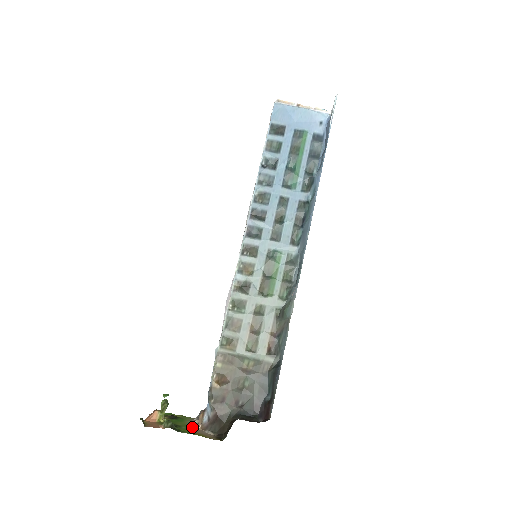
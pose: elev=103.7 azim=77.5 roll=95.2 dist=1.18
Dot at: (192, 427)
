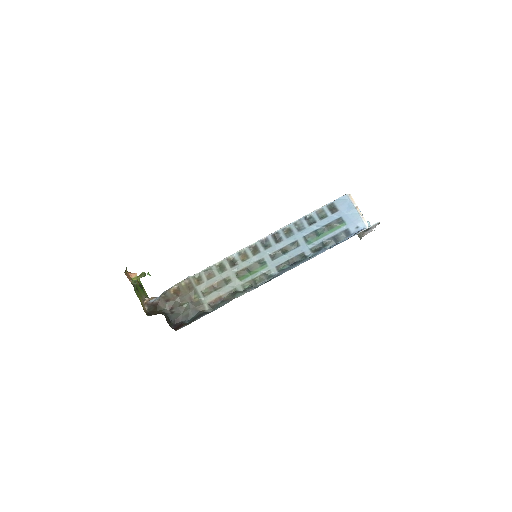
Dot at: (143, 298)
